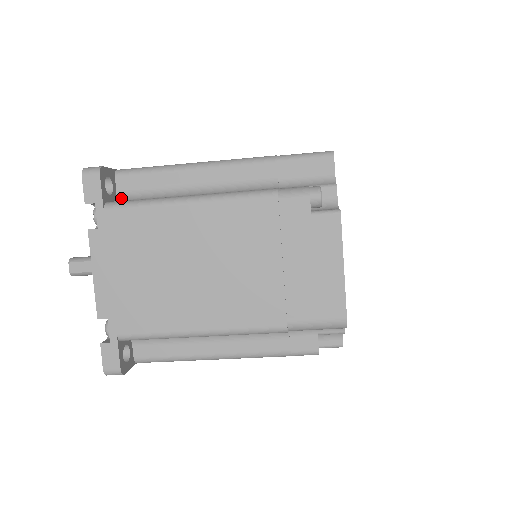
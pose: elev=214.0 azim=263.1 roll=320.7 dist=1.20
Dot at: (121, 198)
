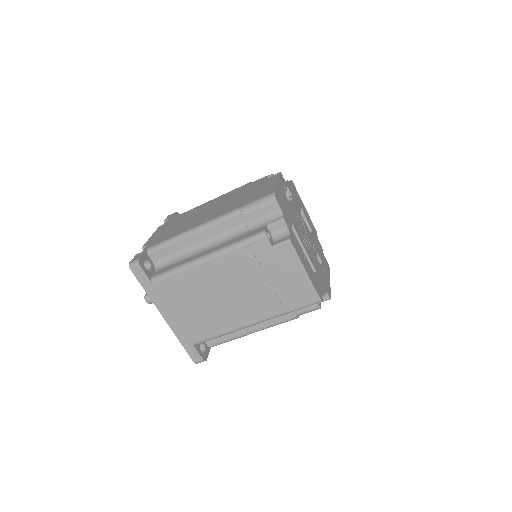
Dot at: occluded
